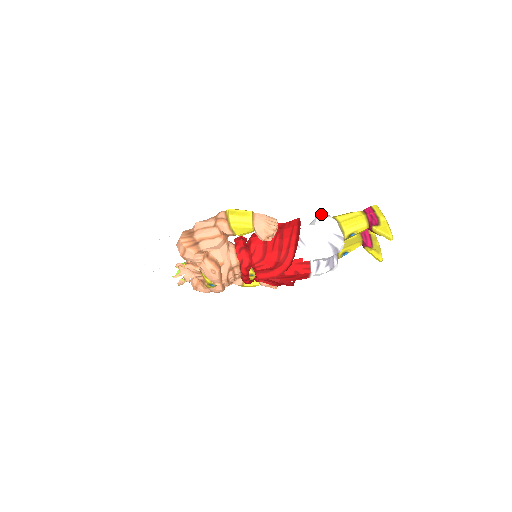
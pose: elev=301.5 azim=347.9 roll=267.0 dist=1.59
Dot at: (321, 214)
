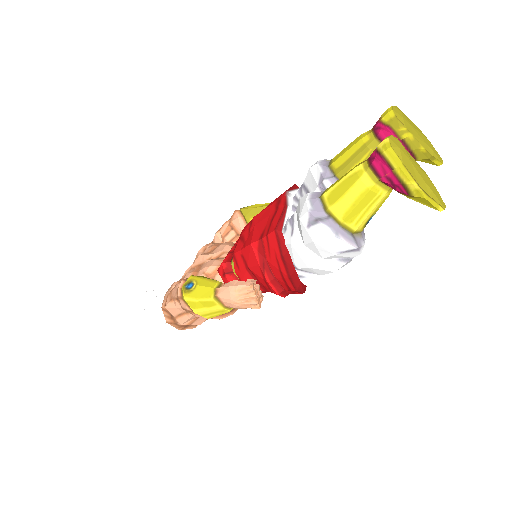
Dot at: (303, 218)
